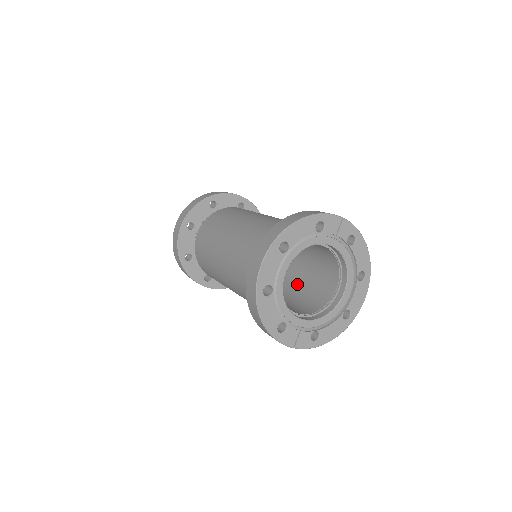
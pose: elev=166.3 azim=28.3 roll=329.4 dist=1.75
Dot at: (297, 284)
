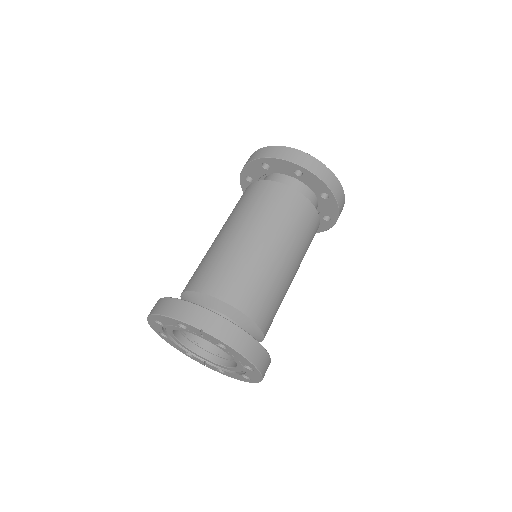
Dot at: occluded
